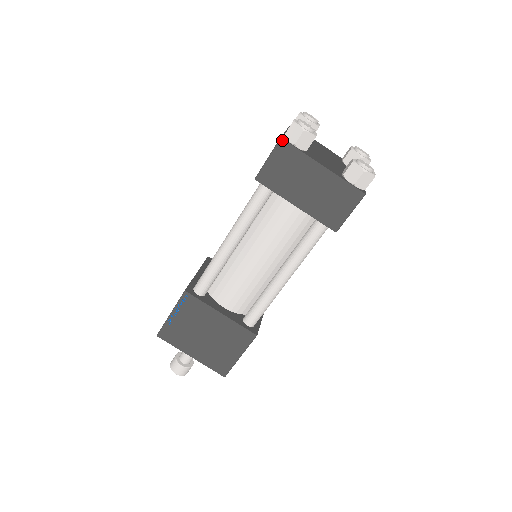
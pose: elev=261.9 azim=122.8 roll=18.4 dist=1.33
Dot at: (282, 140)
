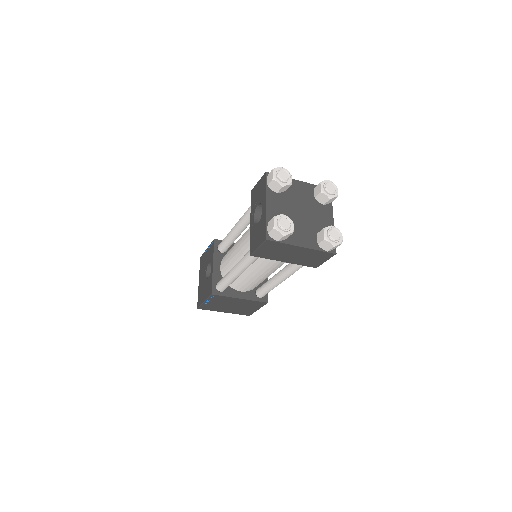
Dot at: (268, 240)
